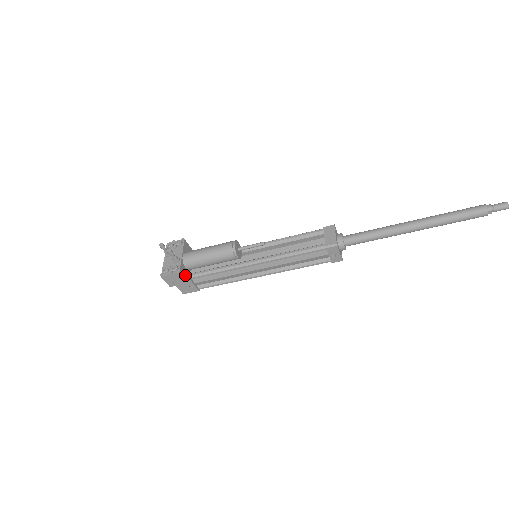
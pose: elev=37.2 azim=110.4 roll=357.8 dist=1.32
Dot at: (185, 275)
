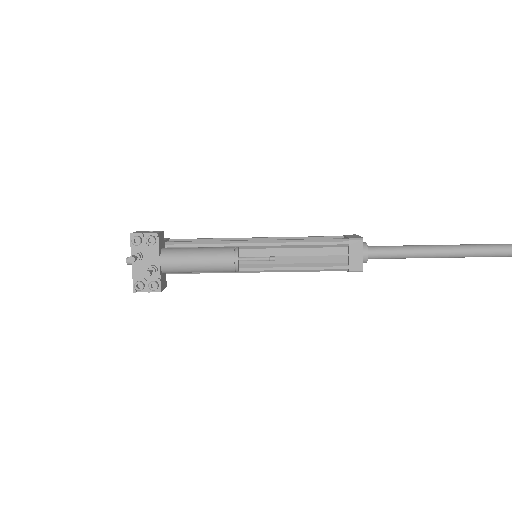
Dot at: (164, 282)
